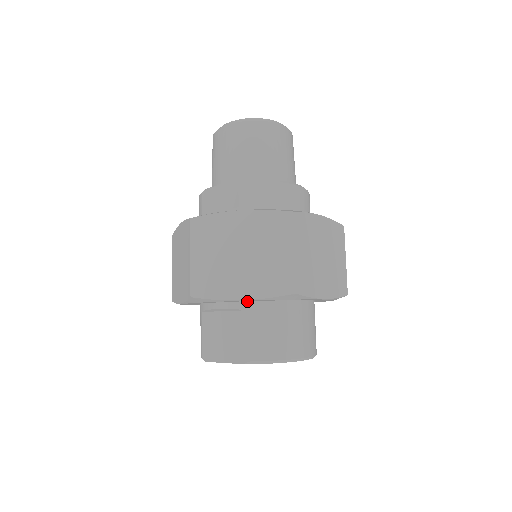
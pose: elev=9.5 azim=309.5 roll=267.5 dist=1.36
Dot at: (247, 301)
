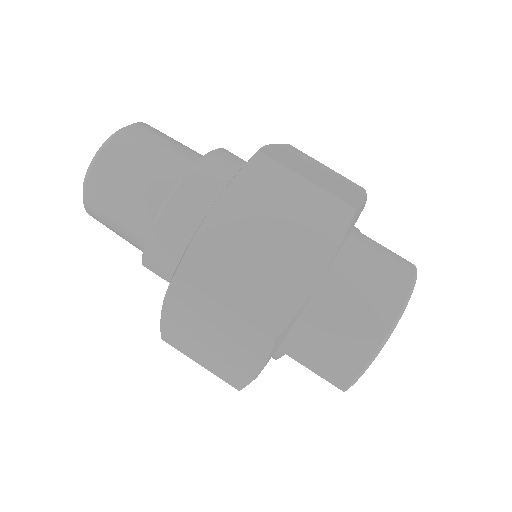
Dot at: occluded
